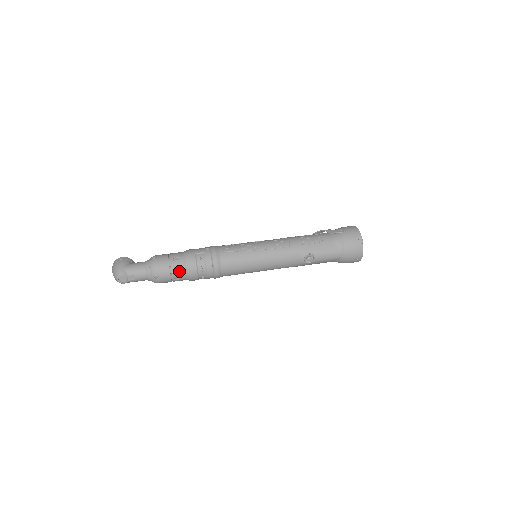
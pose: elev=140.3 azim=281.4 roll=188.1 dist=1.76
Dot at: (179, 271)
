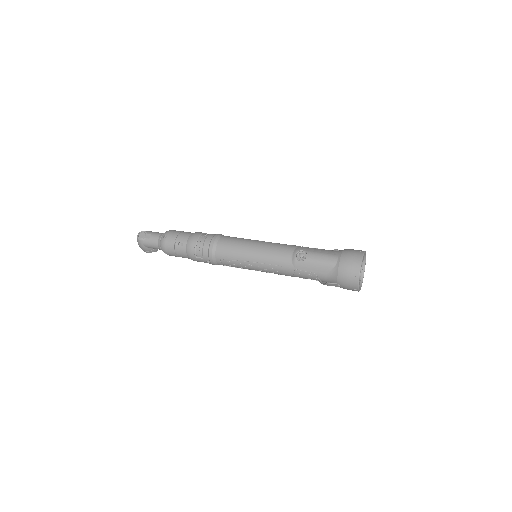
Dot at: (184, 237)
